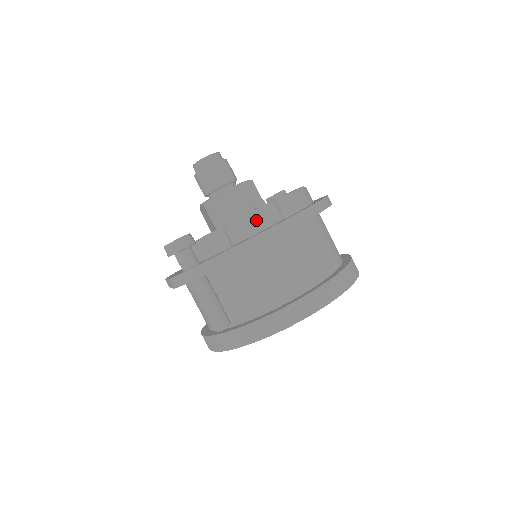
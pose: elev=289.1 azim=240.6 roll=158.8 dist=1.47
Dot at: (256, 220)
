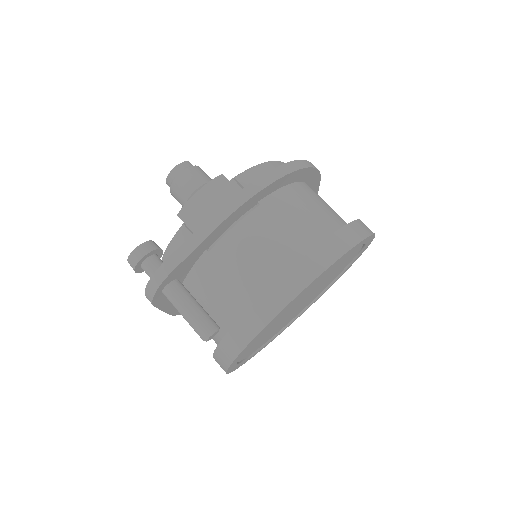
Dot at: (216, 204)
